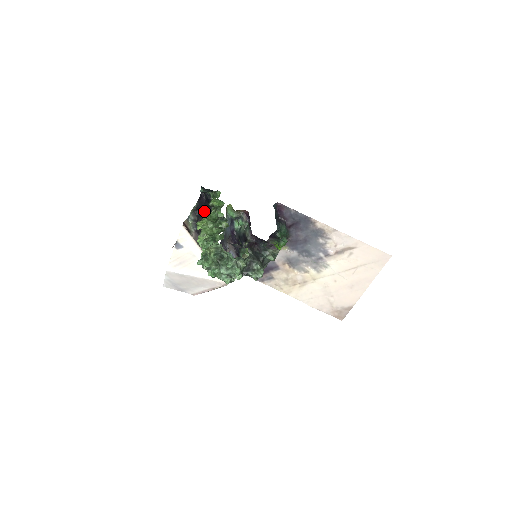
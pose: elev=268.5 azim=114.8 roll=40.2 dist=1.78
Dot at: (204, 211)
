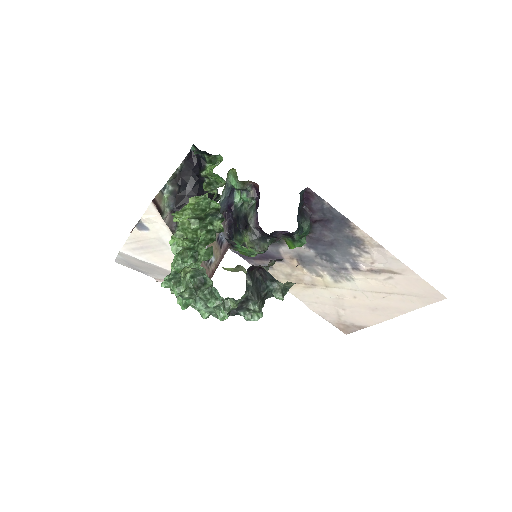
Dot at: (191, 181)
